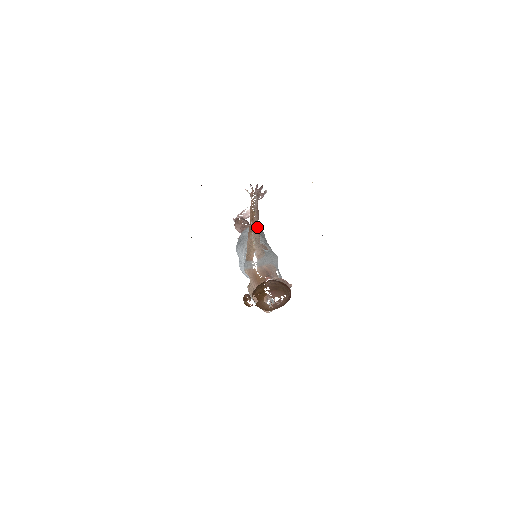
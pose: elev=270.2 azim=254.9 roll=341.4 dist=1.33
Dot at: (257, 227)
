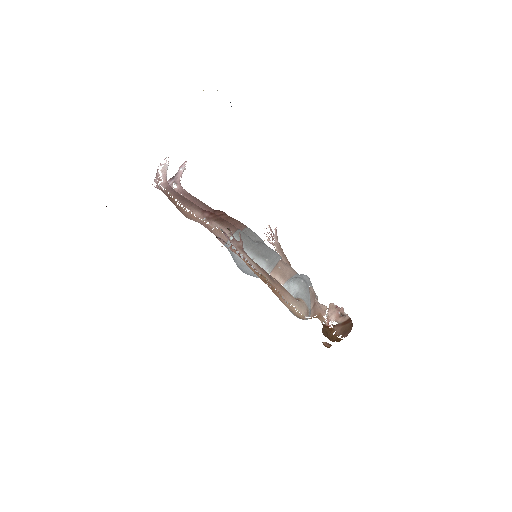
Dot at: (279, 288)
